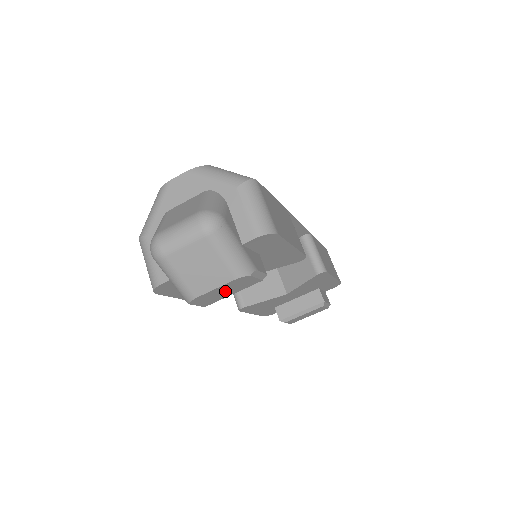
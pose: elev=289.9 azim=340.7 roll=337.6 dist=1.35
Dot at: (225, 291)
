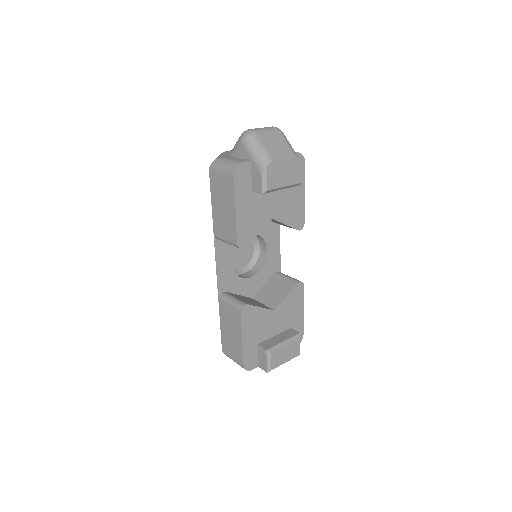
Dot at: (284, 173)
